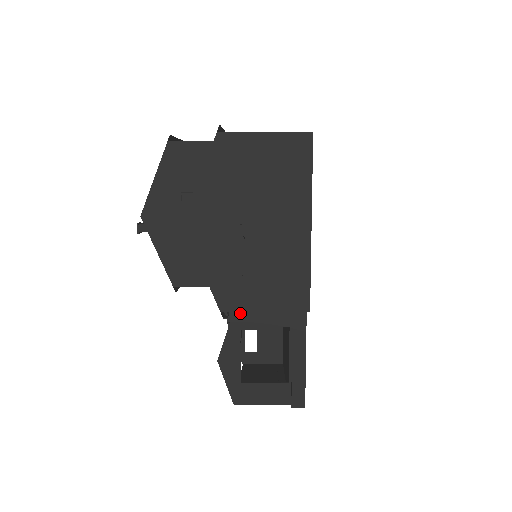
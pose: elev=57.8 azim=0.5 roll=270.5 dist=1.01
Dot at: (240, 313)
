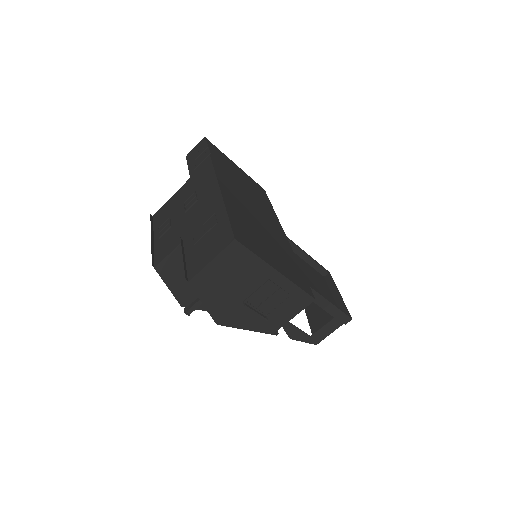
Dot at: occluded
